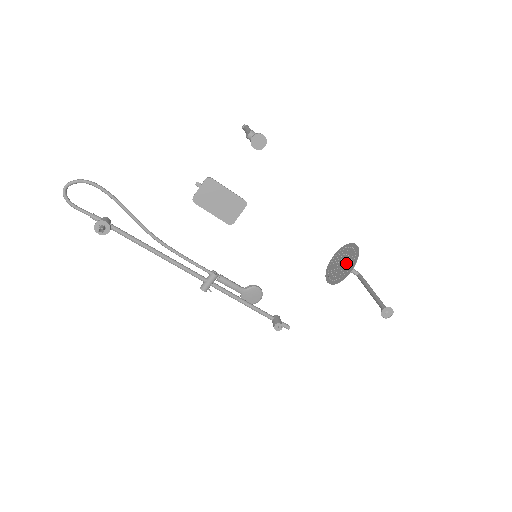
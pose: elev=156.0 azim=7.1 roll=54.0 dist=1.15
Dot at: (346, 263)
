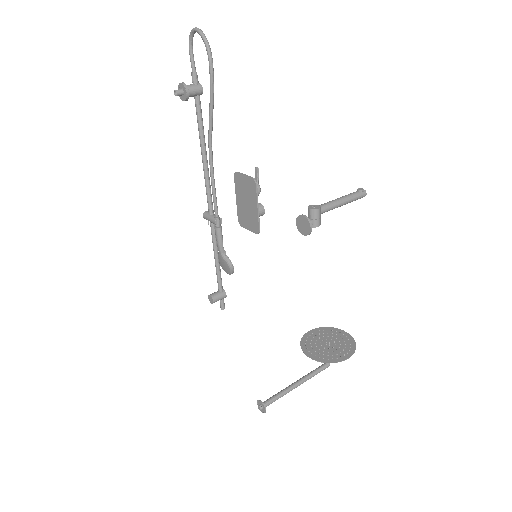
Dot at: (326, 349)
